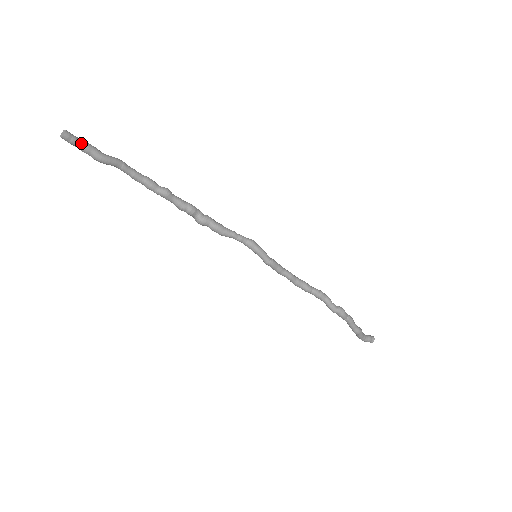
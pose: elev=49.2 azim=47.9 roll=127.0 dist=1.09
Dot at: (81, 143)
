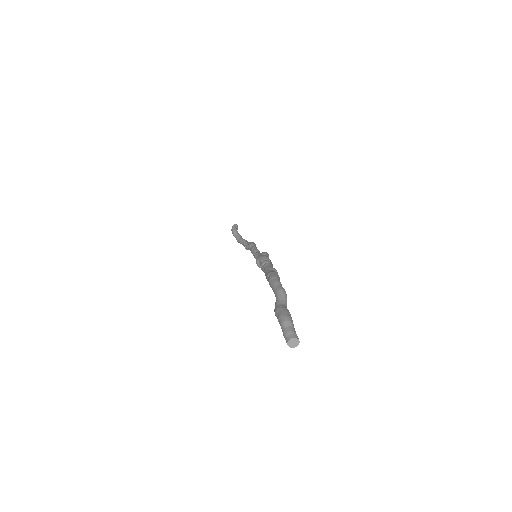
Dot at: occluded
